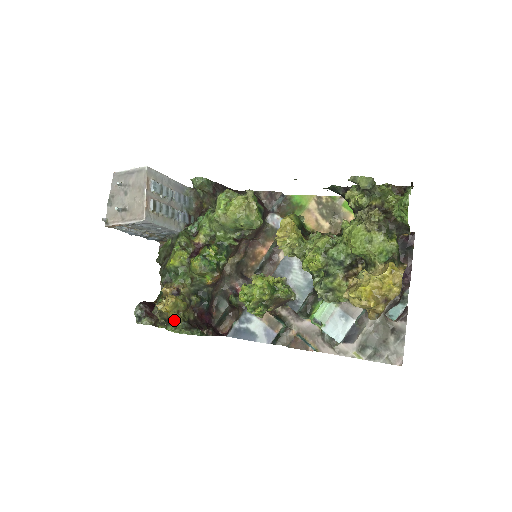
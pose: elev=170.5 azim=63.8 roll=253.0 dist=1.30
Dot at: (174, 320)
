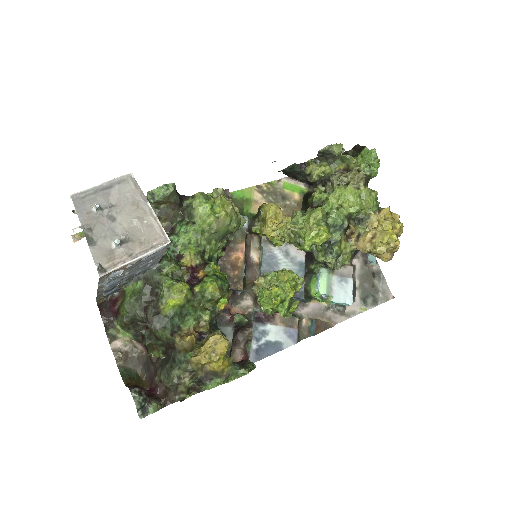
Dot at: (225, 366)
